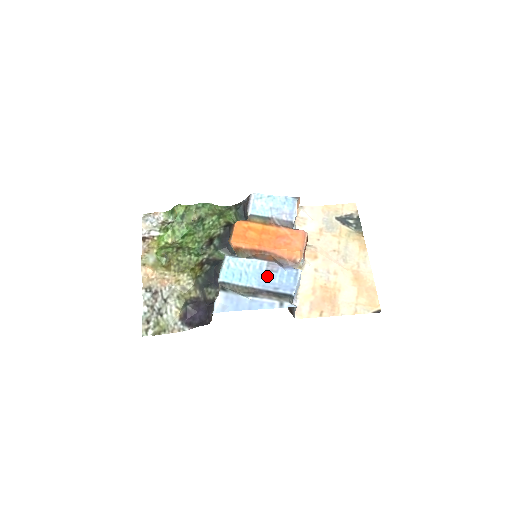
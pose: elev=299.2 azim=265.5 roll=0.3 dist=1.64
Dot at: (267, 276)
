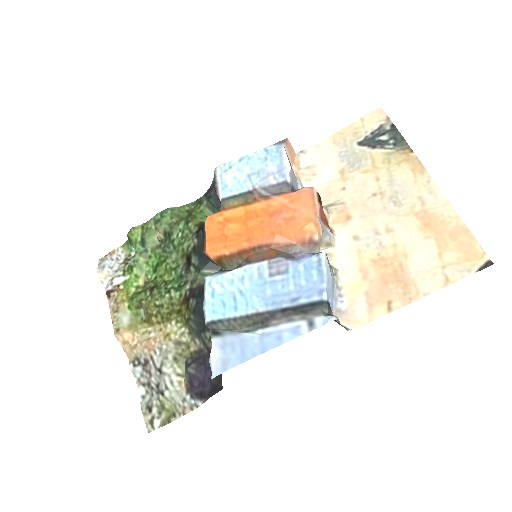
Dot at: (274, 285)
